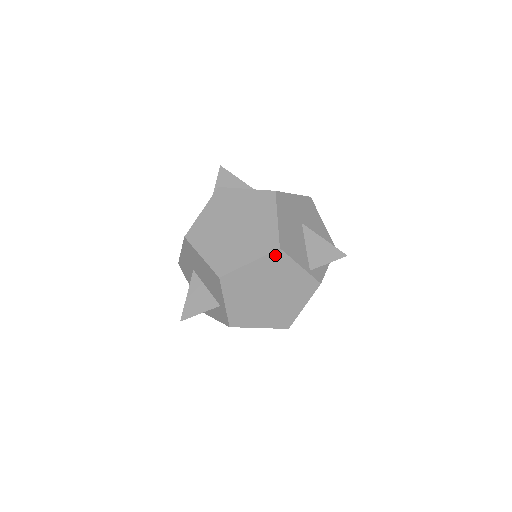
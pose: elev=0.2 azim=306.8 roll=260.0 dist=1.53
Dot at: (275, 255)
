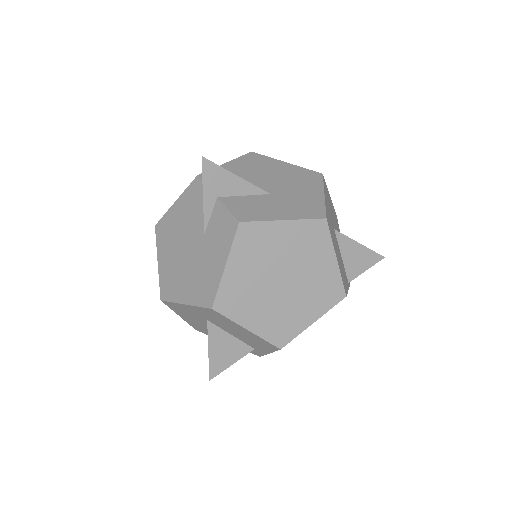
Dot at: (338, 302)
